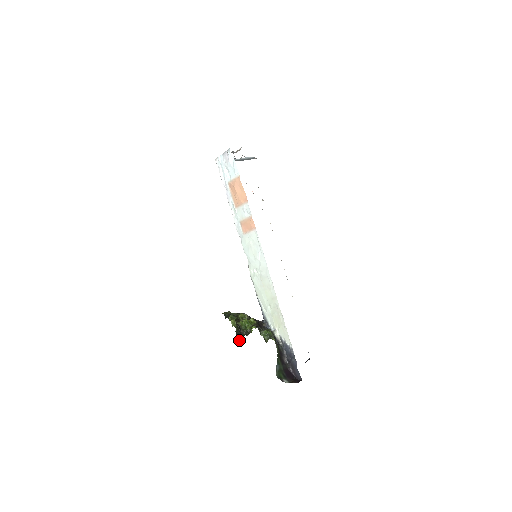
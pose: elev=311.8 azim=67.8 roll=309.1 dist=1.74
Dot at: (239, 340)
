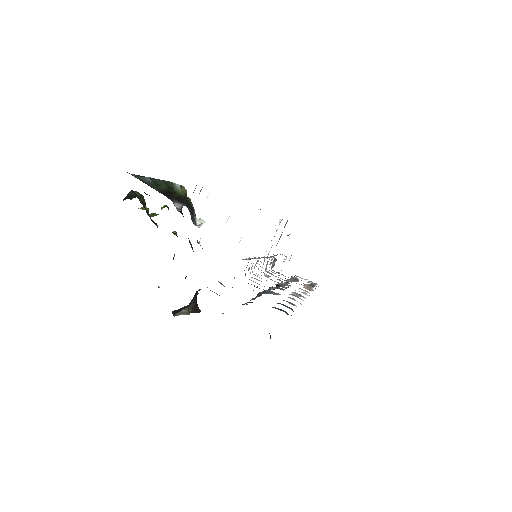
Dot at: (126, 198)
